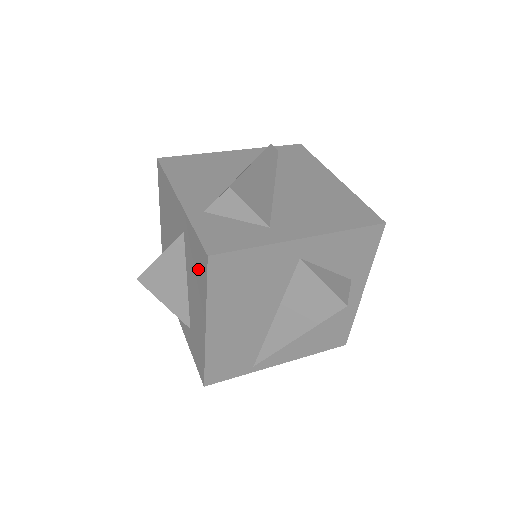
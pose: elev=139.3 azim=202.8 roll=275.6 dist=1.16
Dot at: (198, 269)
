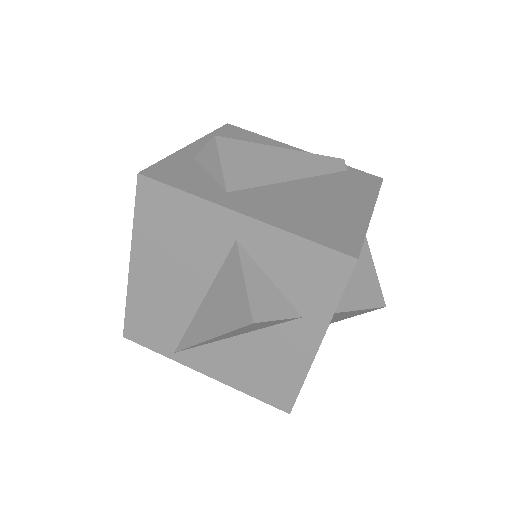
Dot at: occluded
